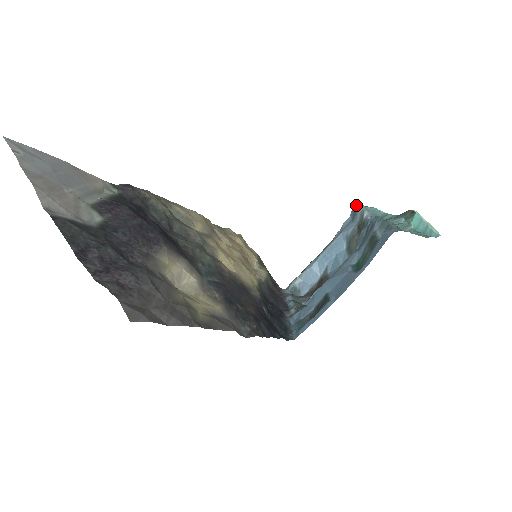
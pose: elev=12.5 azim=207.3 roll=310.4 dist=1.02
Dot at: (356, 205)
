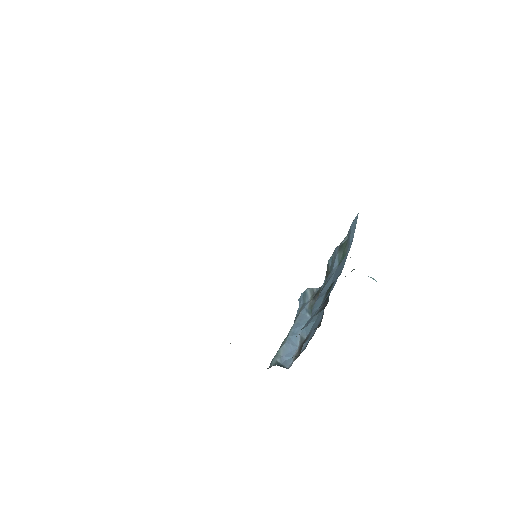
Dot at: occluded
